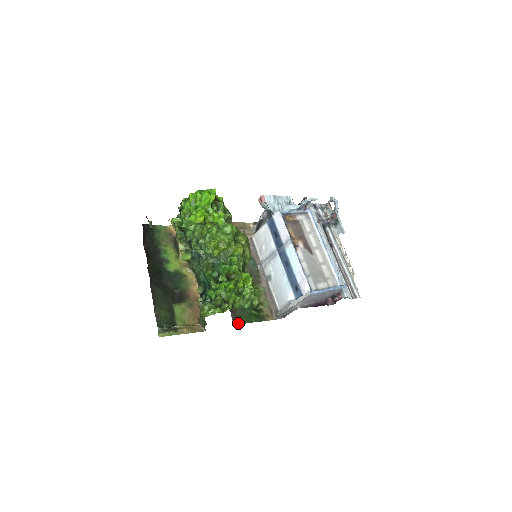
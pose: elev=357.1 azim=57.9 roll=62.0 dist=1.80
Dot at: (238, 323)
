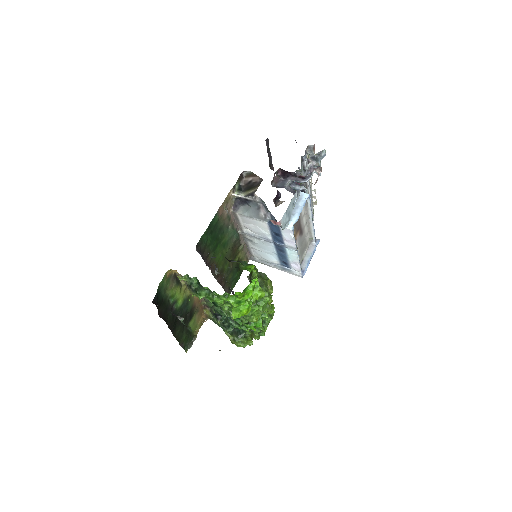
Dot at: occluded
